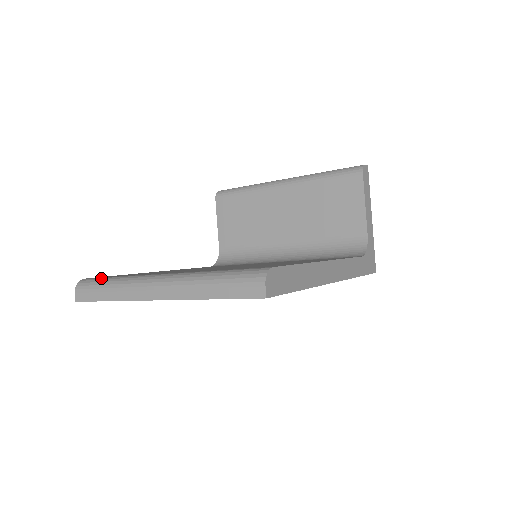
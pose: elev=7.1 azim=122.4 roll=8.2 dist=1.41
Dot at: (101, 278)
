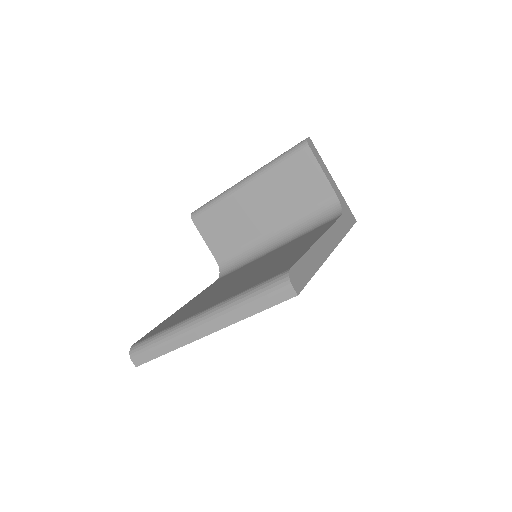
Dot at: (148, 339)
